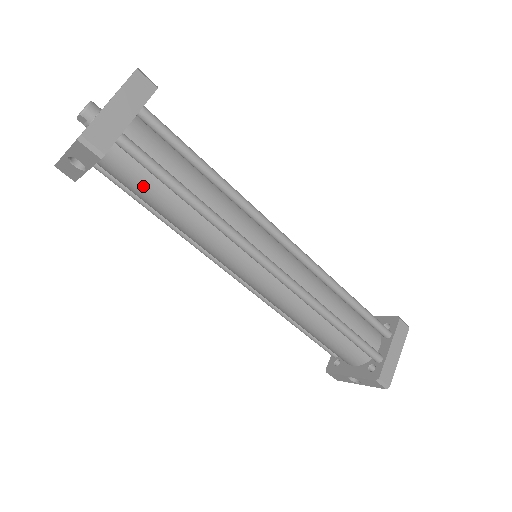
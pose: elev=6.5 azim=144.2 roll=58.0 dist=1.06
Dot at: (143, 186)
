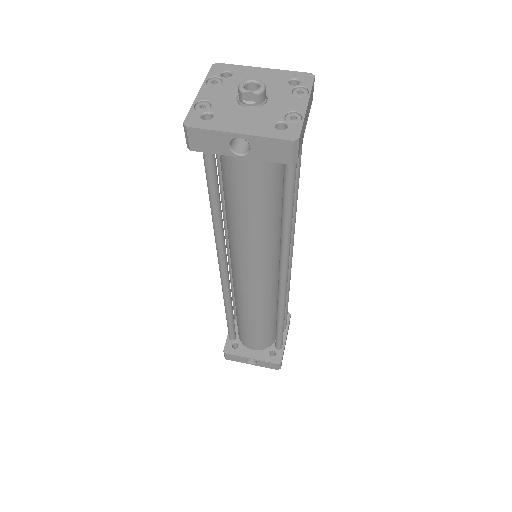
Dot at: (262, 185)
